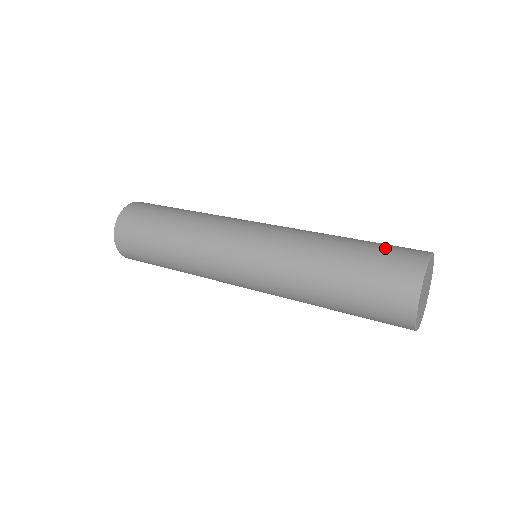
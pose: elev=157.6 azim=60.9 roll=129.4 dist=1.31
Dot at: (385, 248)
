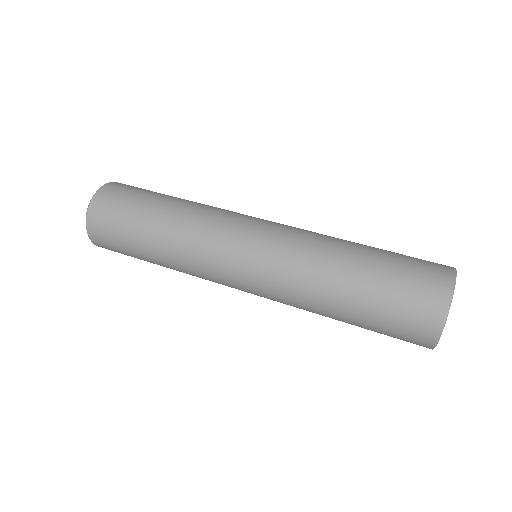
Dot at: (407, 263)
